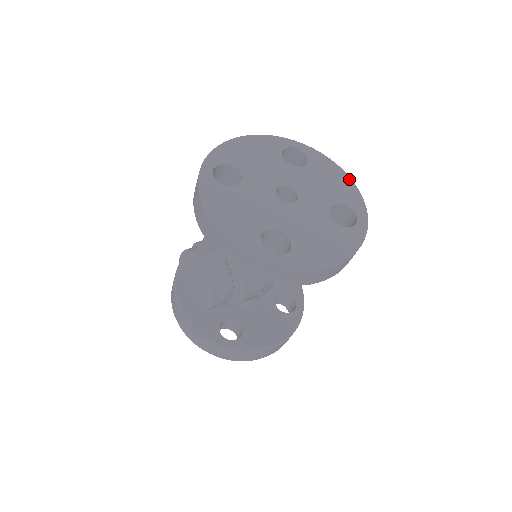
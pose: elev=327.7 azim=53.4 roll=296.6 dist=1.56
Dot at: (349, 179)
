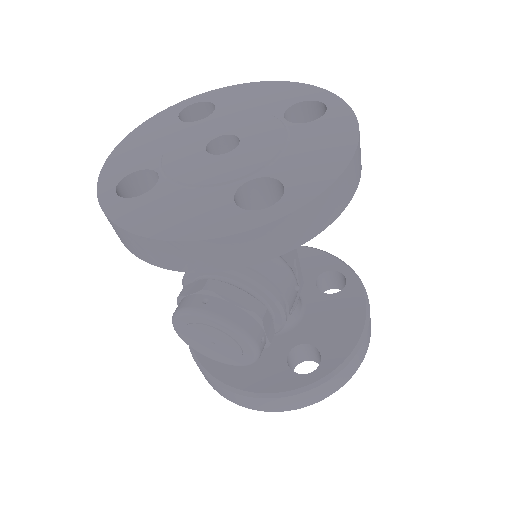
Dot at: (274, 83)
